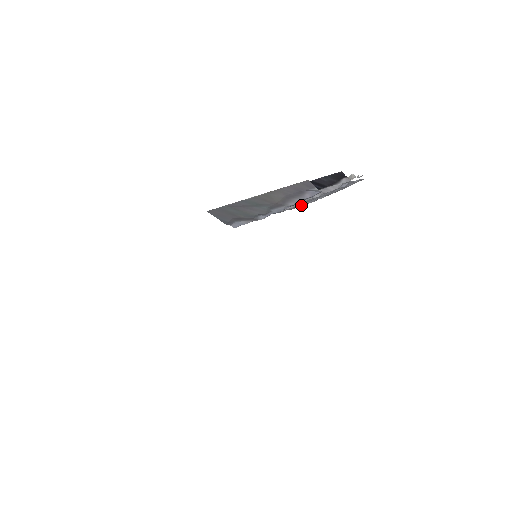
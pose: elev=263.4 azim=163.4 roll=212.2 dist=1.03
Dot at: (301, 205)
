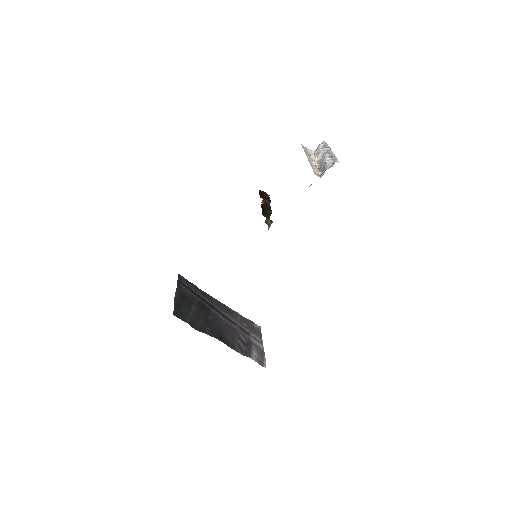
Dot at: occluded
